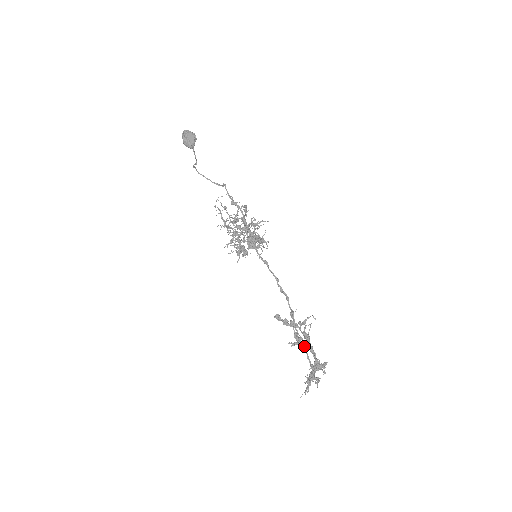
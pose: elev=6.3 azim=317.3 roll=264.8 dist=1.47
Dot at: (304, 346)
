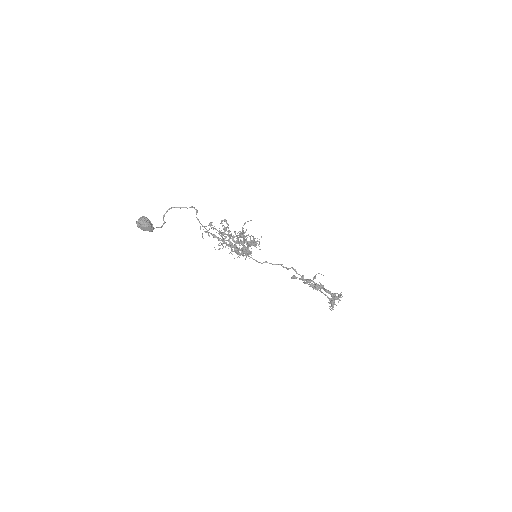
Dot at: occluded
